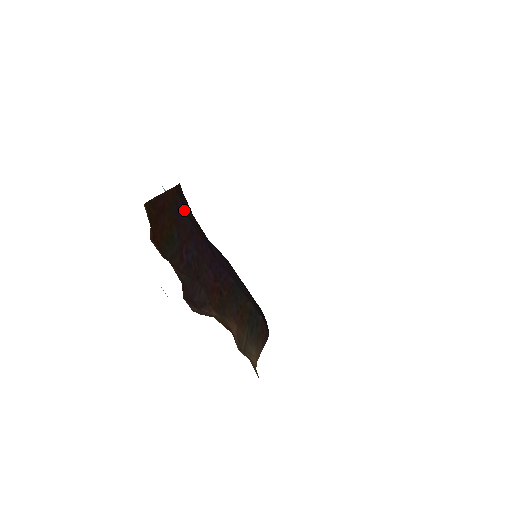
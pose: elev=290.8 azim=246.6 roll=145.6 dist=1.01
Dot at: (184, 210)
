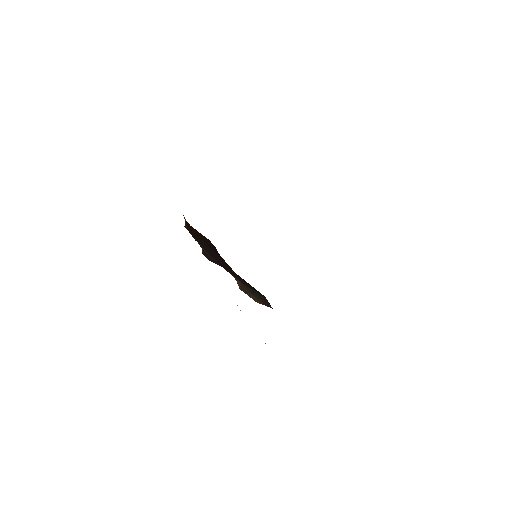
Dot at: occluded
